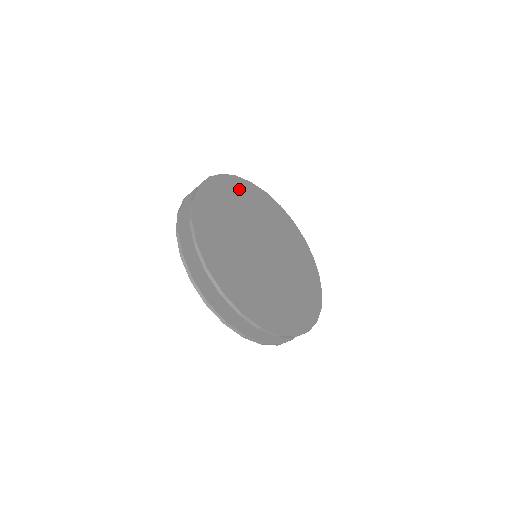
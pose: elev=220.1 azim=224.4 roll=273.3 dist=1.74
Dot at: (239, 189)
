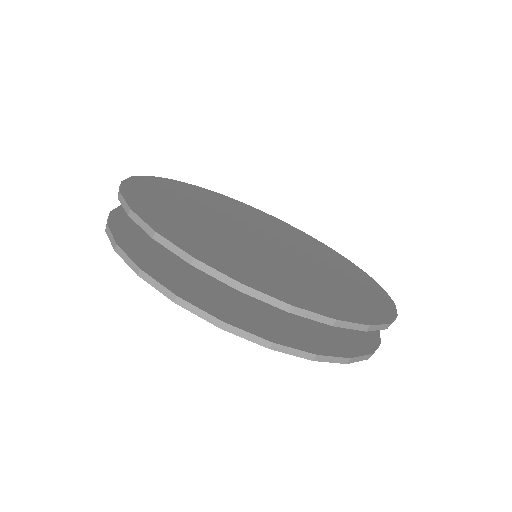
Dot at: (225, 200)
